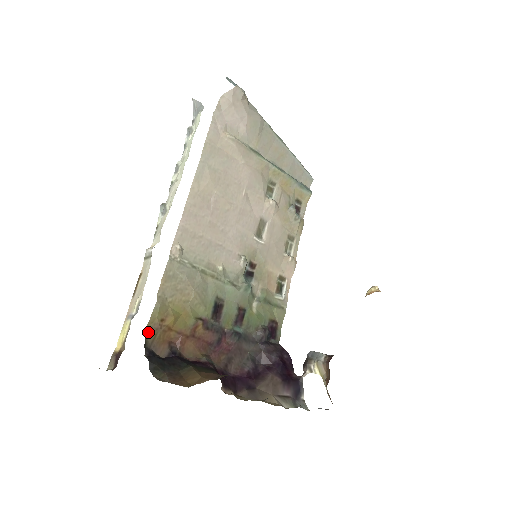
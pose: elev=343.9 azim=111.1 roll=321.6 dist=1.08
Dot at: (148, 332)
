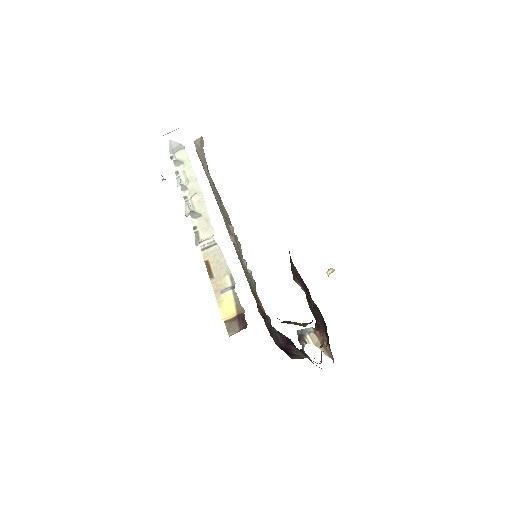
Dot at: (253, 295)
